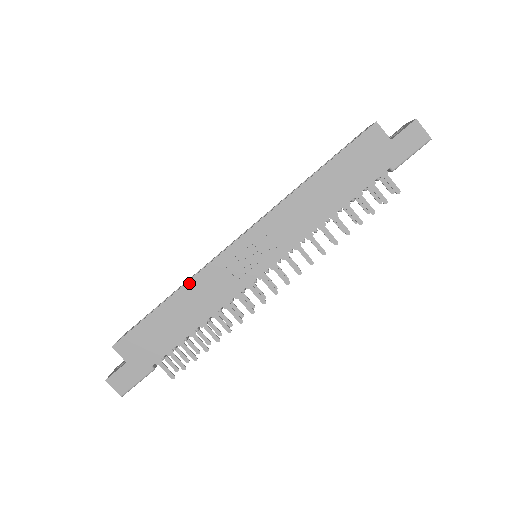
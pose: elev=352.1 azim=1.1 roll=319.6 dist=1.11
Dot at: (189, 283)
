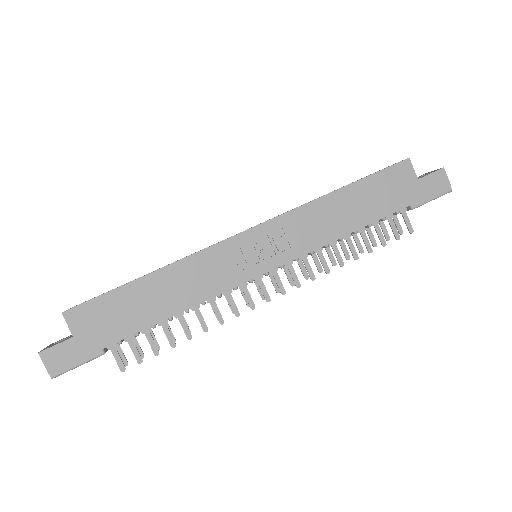
Dot at: (179, 262)
